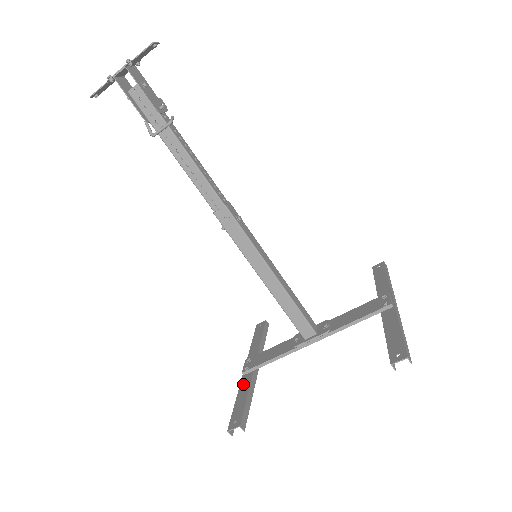
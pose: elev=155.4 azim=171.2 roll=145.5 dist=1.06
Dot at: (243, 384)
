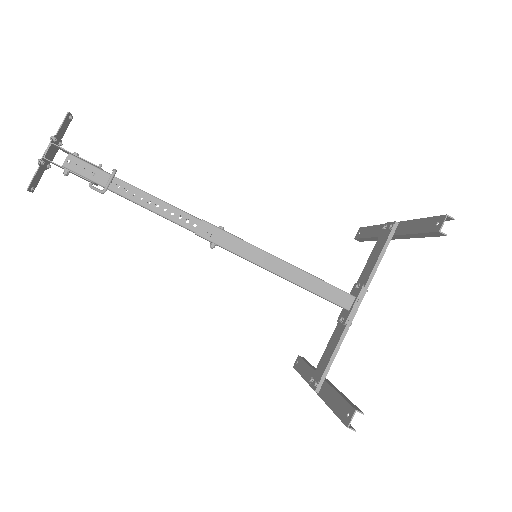
Dot at: (325, 395)
